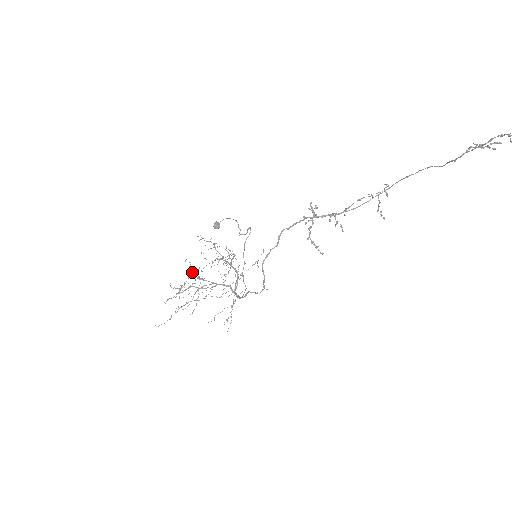
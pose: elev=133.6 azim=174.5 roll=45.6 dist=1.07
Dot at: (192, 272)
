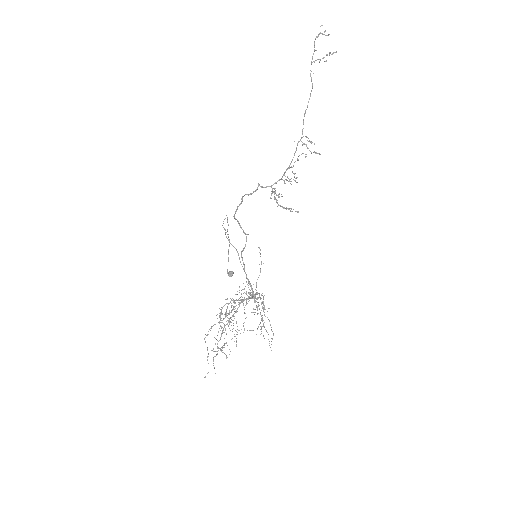
Dot at: occluded
